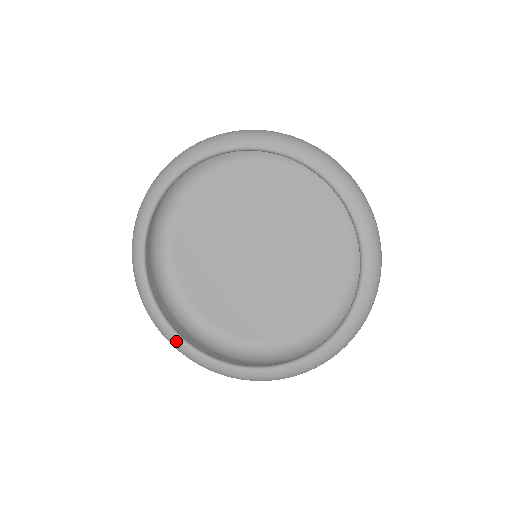
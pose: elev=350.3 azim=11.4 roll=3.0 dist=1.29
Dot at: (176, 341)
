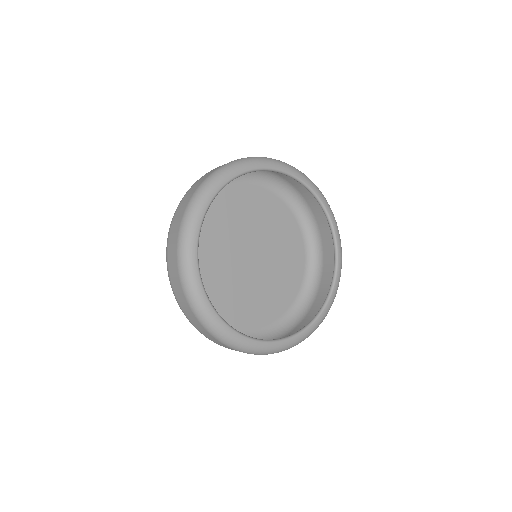
Dot at: (286, 343)
